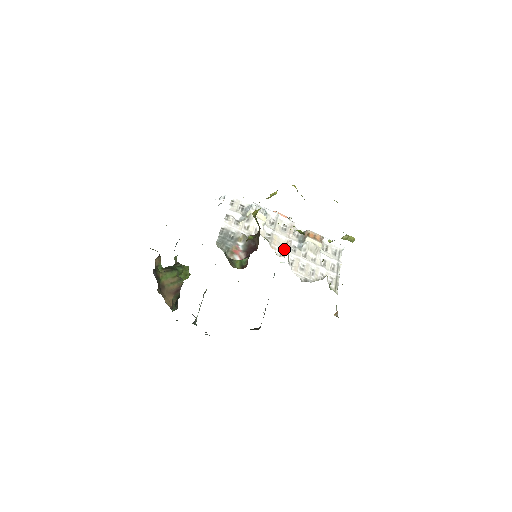
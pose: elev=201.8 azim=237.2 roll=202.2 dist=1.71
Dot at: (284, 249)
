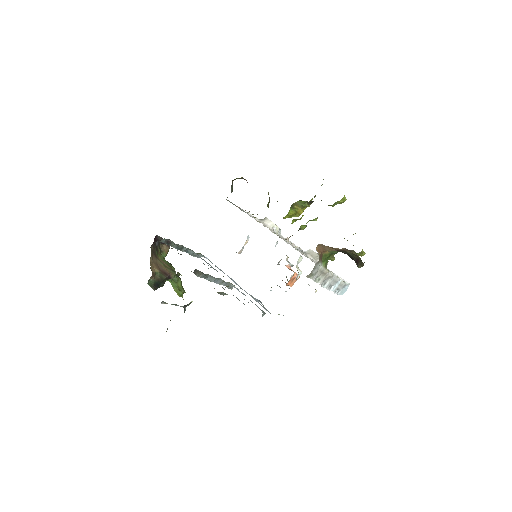
Dot at: occluded
